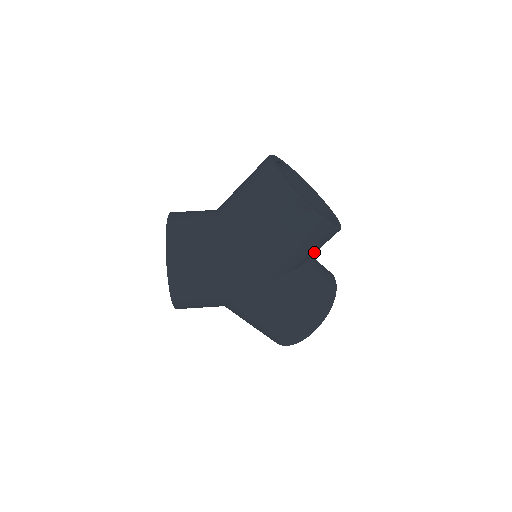
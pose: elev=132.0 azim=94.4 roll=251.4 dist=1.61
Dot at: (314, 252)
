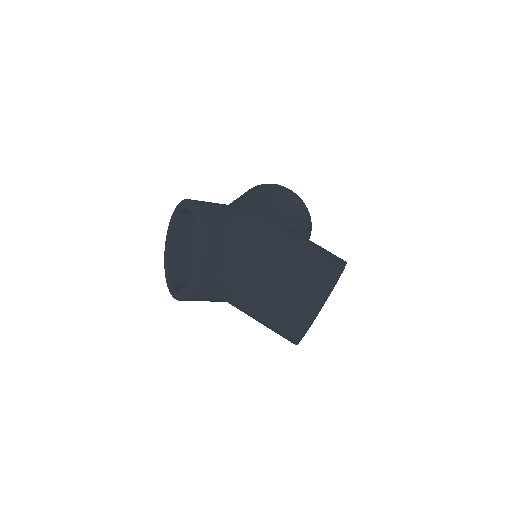
Dot at: (303, 230)
